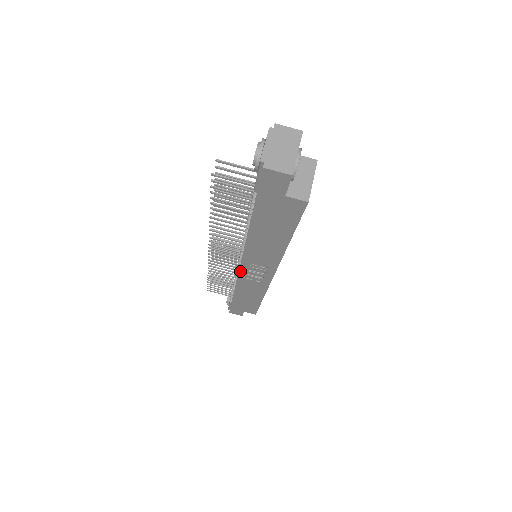
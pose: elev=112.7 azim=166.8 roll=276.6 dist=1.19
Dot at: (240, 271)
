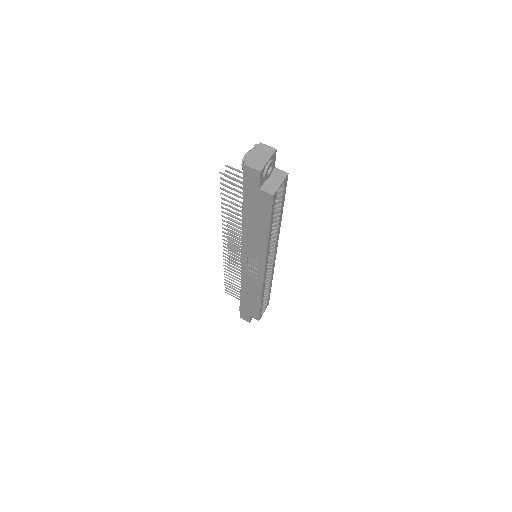
Dot at: (242, 265)
